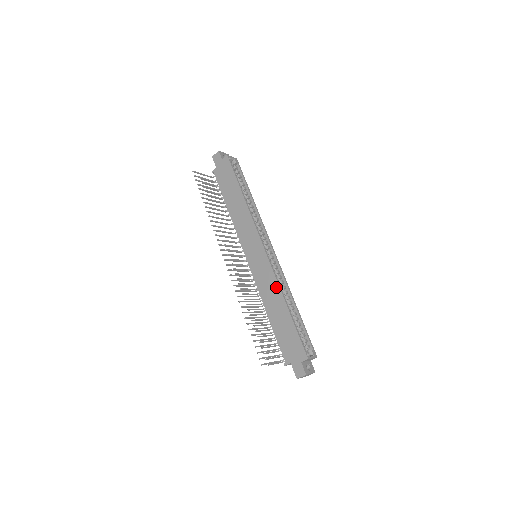
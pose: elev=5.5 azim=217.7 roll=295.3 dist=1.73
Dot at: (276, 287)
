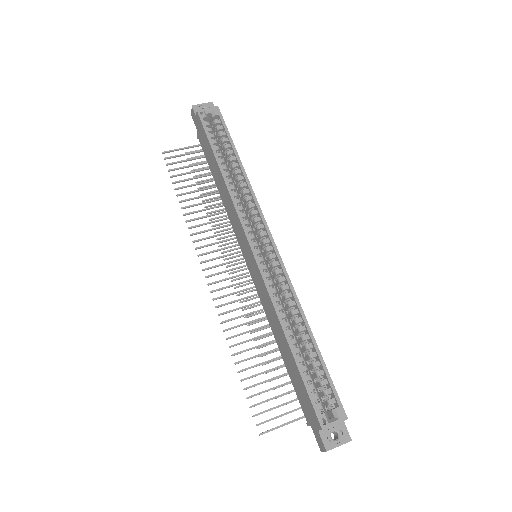
Dot at: (273, 310)
